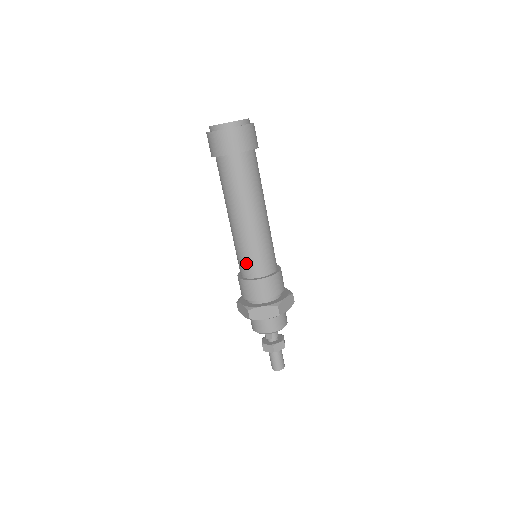
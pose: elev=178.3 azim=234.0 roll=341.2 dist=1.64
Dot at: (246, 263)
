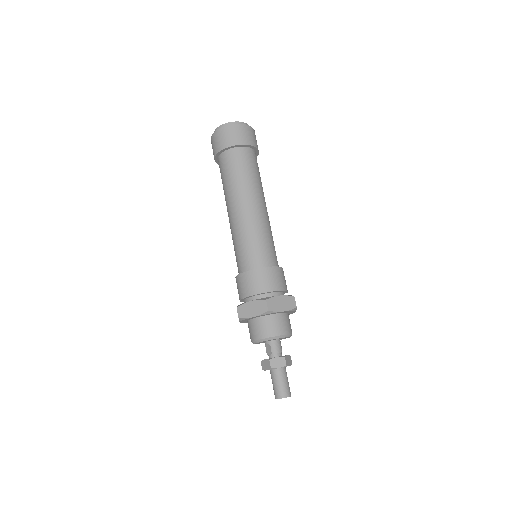
Dot at: (239, 257)
